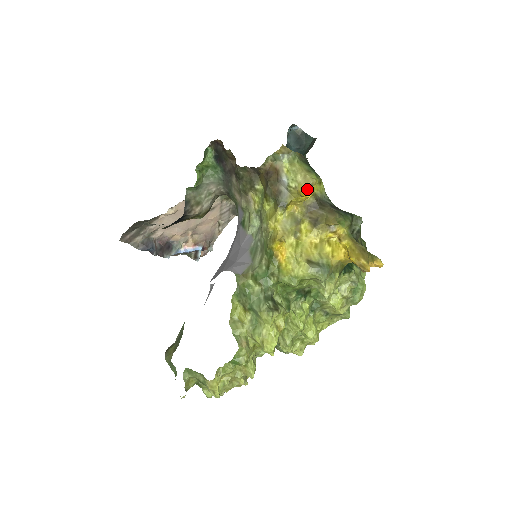
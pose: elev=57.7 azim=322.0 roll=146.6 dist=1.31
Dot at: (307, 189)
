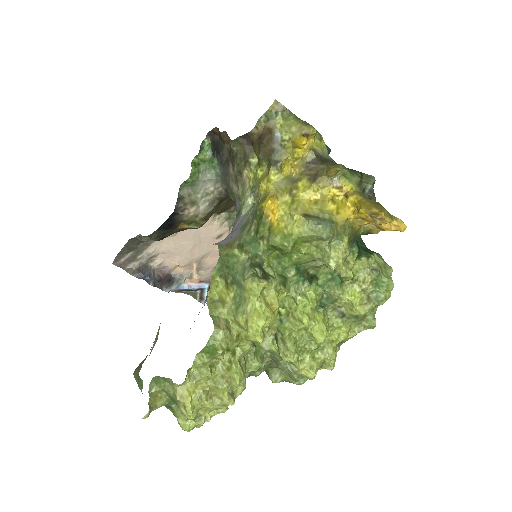
Dot at: (302, 136)
